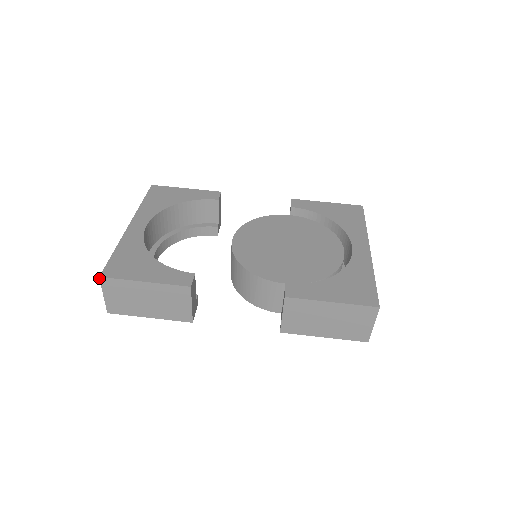
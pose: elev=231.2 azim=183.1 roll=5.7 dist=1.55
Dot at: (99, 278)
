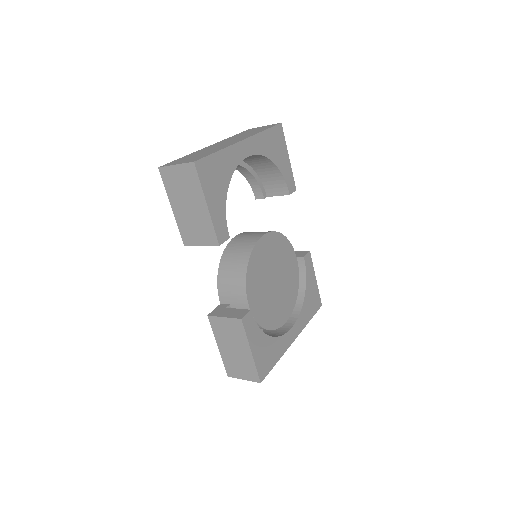
Dot at: (193, 161)
